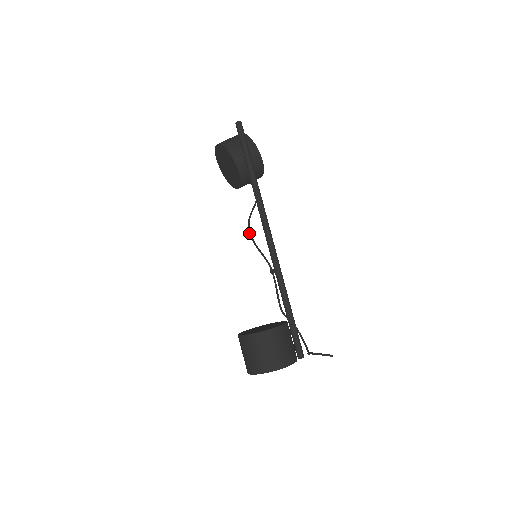
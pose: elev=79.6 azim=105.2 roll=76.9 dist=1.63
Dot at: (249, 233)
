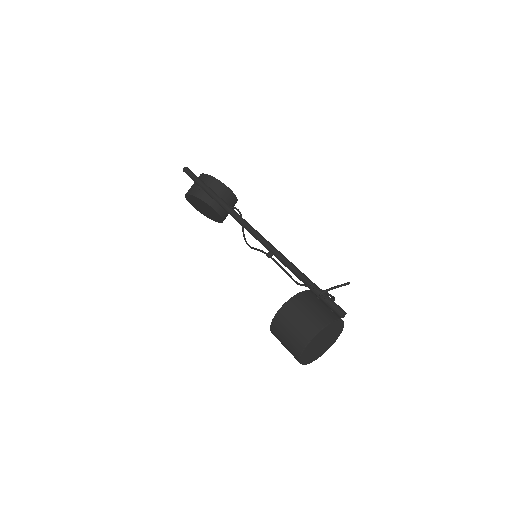
Dot at: occluded
